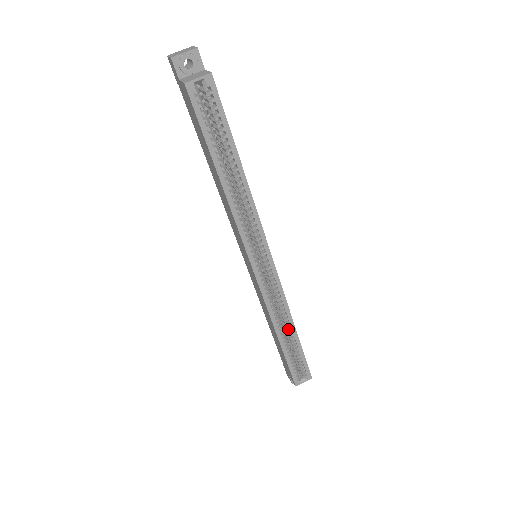
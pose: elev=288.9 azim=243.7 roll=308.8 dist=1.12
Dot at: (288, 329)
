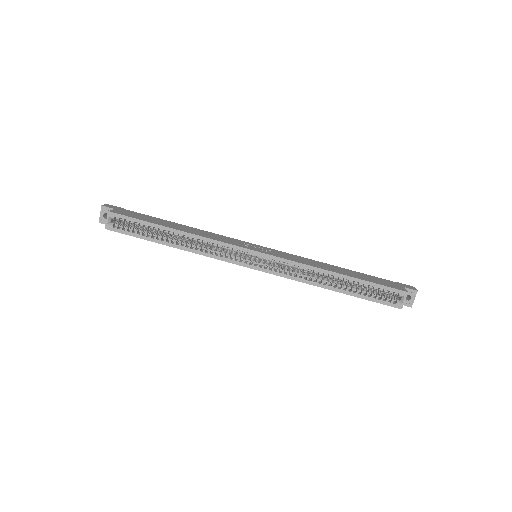
Dot at: (333, 278)
